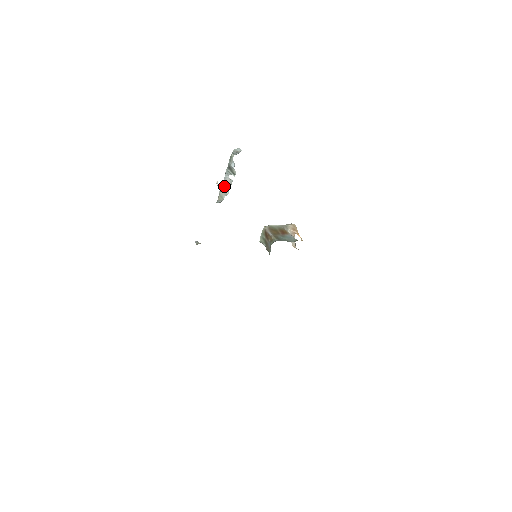
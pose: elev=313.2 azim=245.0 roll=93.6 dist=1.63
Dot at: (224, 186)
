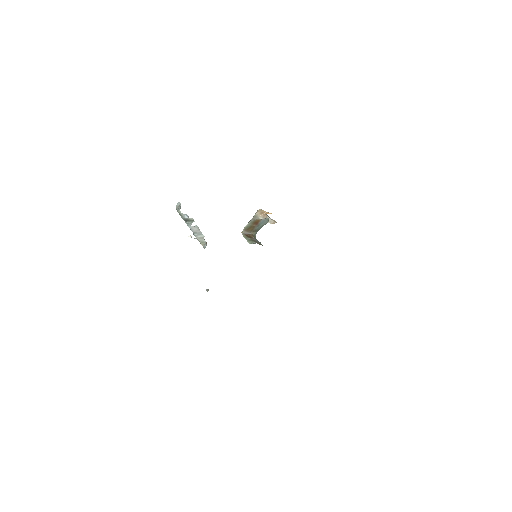
Dot at: (196, 234)
